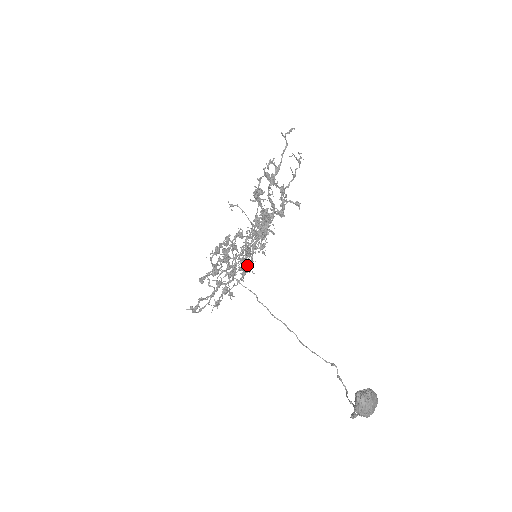
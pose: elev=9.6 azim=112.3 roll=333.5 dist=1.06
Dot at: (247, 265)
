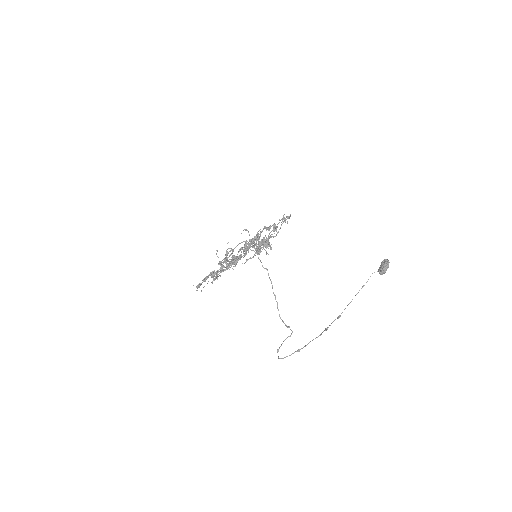
Dot at: (254, 255)
